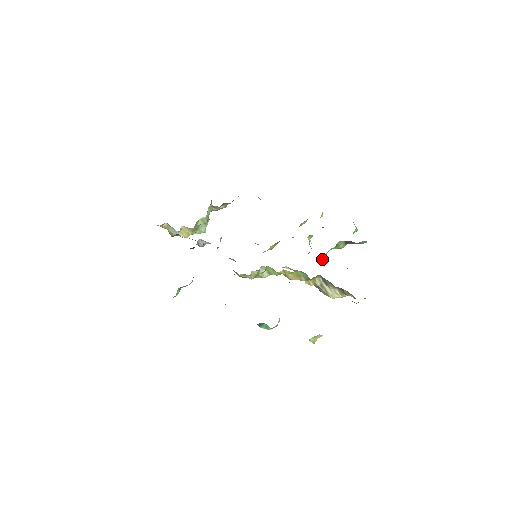
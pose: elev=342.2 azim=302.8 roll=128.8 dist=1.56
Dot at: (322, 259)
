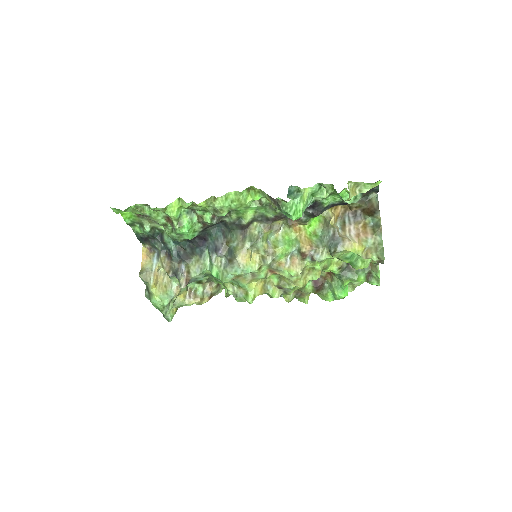
Dot at: (326, 262)
